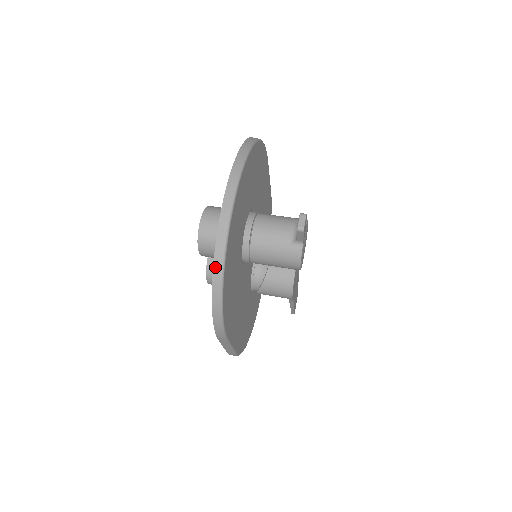
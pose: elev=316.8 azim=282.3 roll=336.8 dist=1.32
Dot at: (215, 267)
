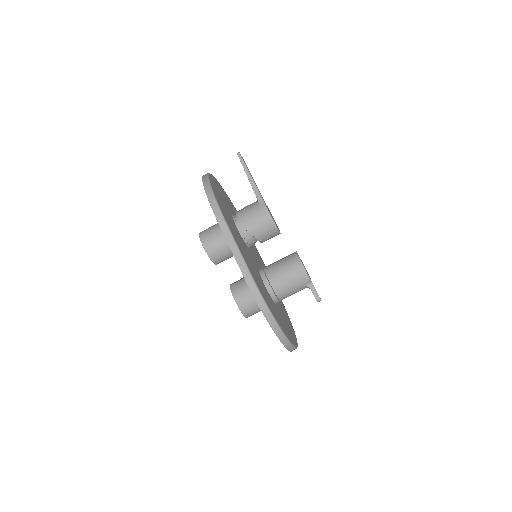
Dot at: occluded
